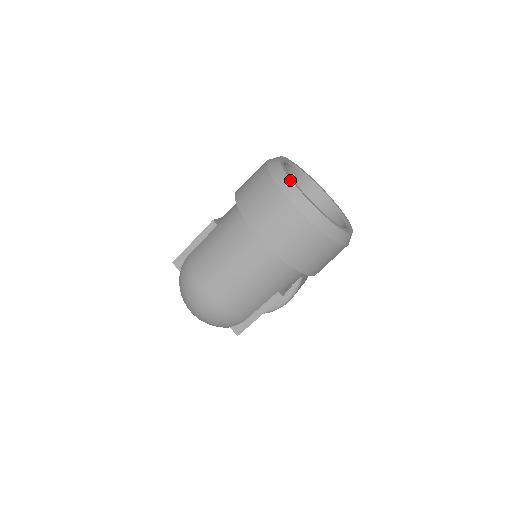
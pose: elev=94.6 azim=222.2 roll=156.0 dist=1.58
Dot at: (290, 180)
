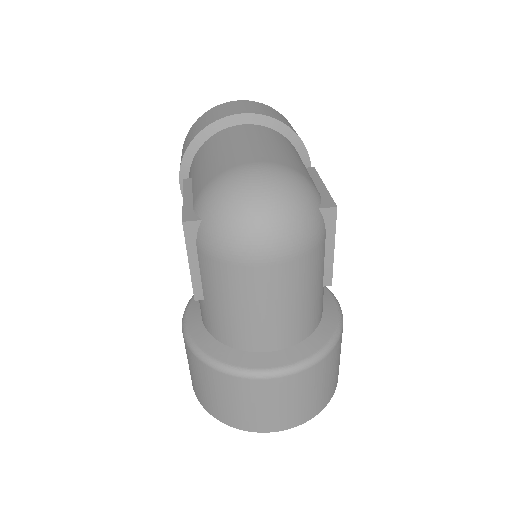
Dot at: occluded
